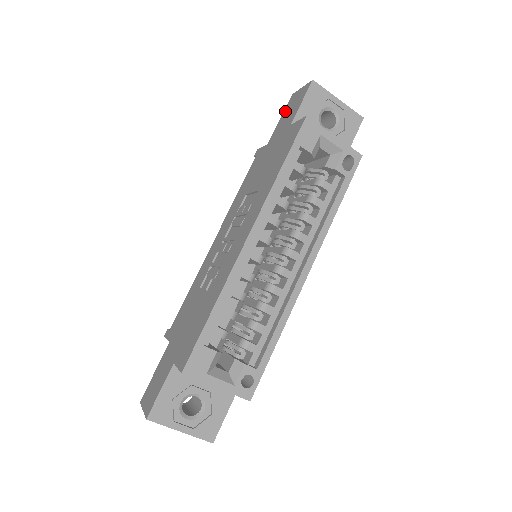
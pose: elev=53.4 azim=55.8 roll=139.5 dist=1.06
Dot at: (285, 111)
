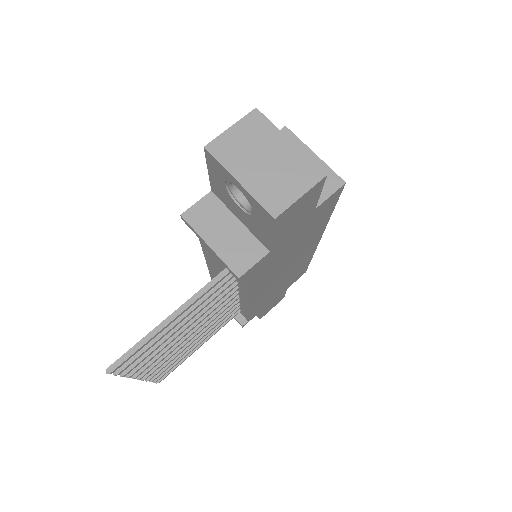
Dot at: occluded
